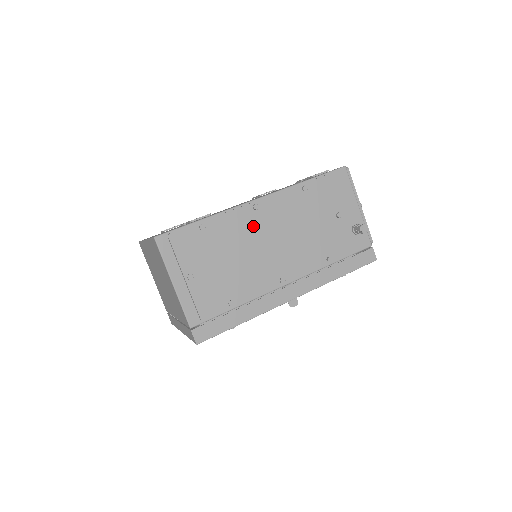
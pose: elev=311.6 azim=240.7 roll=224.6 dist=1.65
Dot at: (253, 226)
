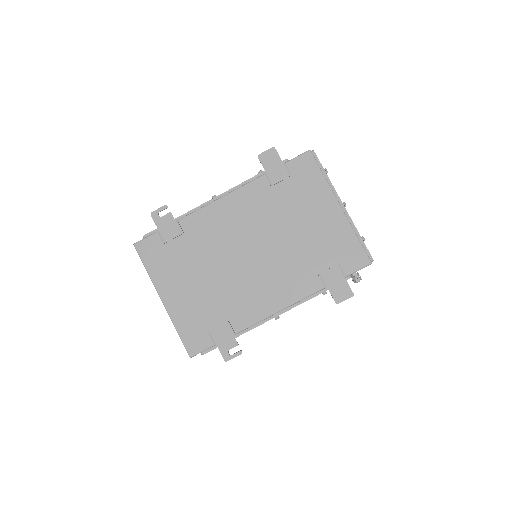
Dot at: occluded
